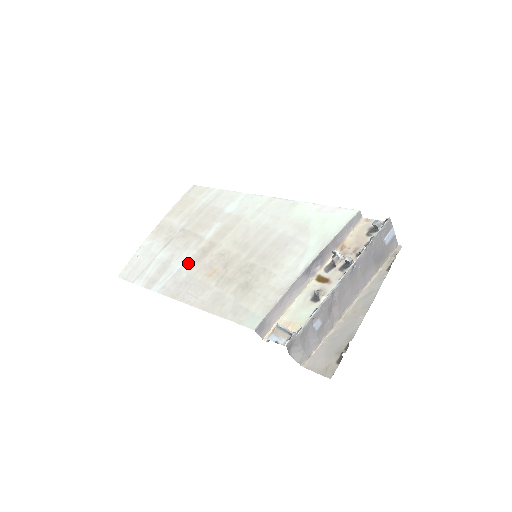
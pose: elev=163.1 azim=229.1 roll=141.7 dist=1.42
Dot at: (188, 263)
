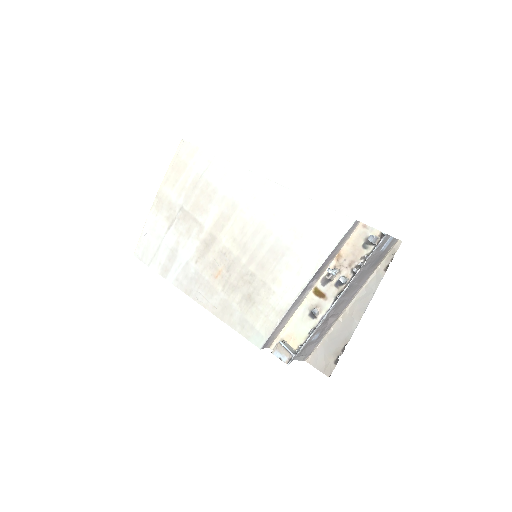
Dot at: (194, 256)
